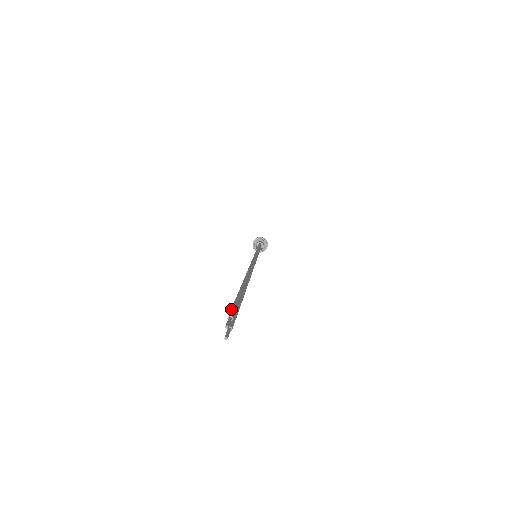
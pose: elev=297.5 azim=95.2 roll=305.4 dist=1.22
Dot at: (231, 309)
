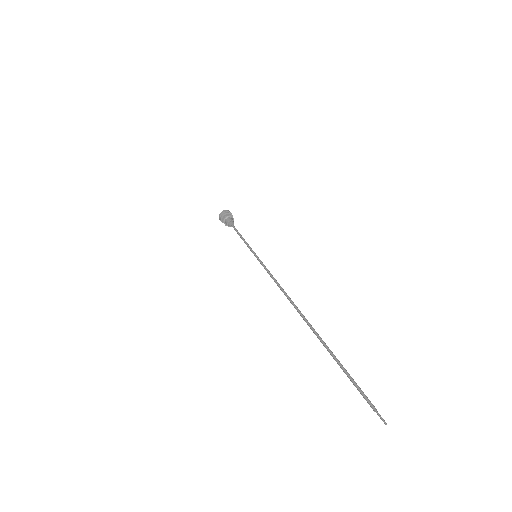
Dot at: (363, 397)
